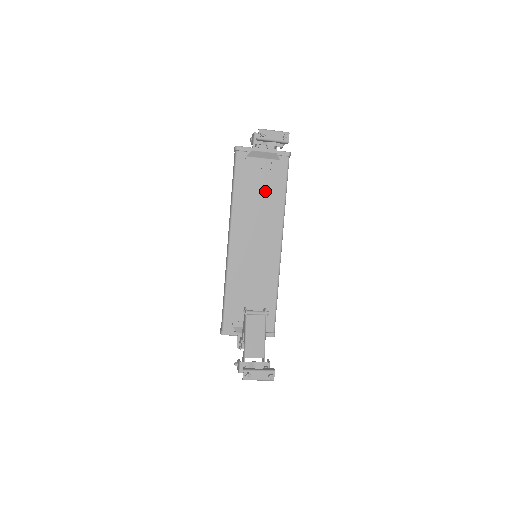
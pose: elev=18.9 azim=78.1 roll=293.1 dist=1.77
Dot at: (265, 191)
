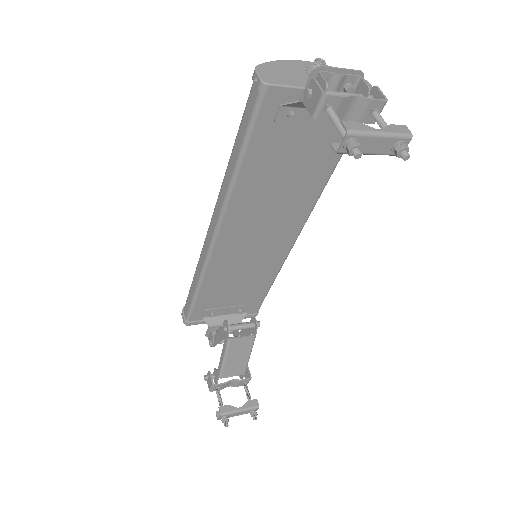
Dot at: (300, 165)
